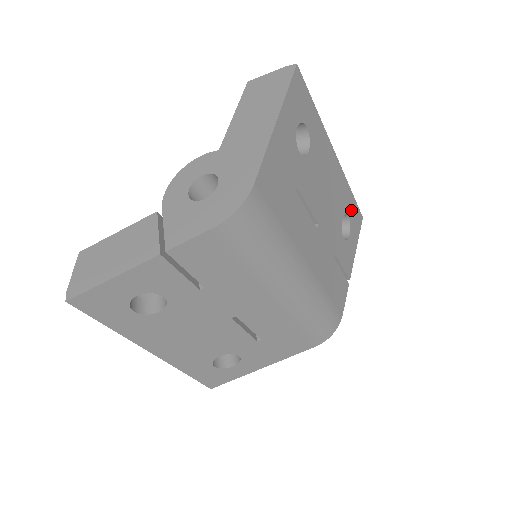
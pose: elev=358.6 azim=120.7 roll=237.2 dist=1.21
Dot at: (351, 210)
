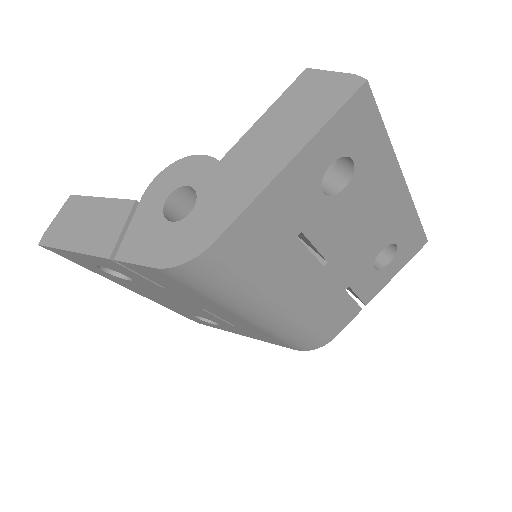
Dot at: (407, 237)
